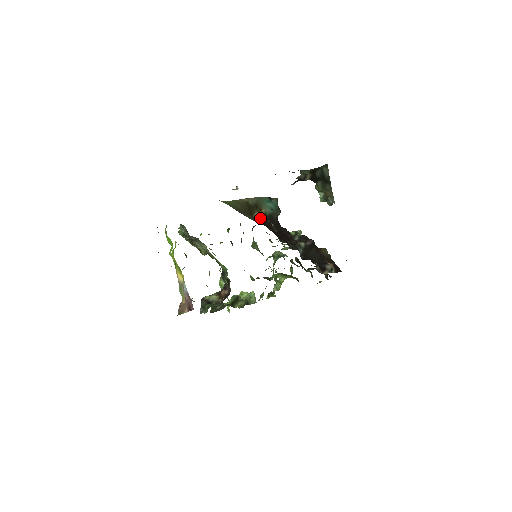
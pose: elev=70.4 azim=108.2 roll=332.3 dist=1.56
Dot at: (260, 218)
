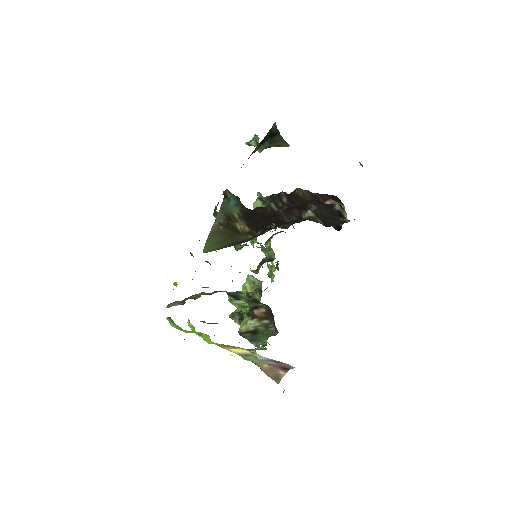
Dot at: (244, 226)
